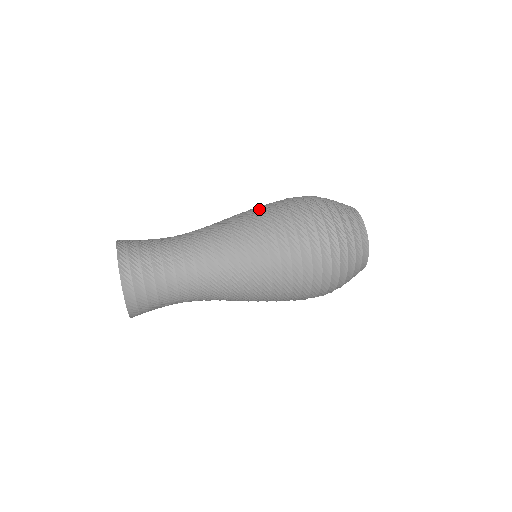
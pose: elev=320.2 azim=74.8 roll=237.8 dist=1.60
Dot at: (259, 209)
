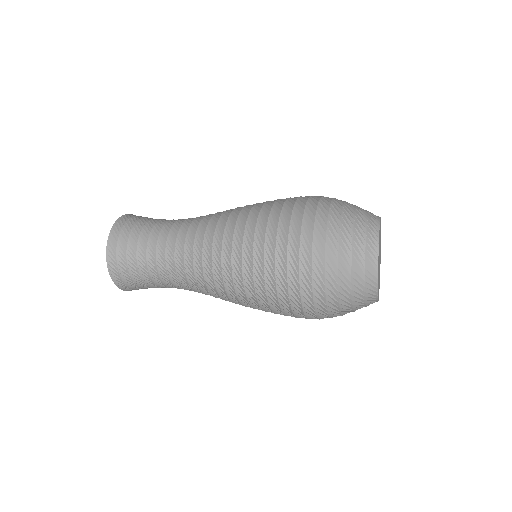
Dot at: occluded
